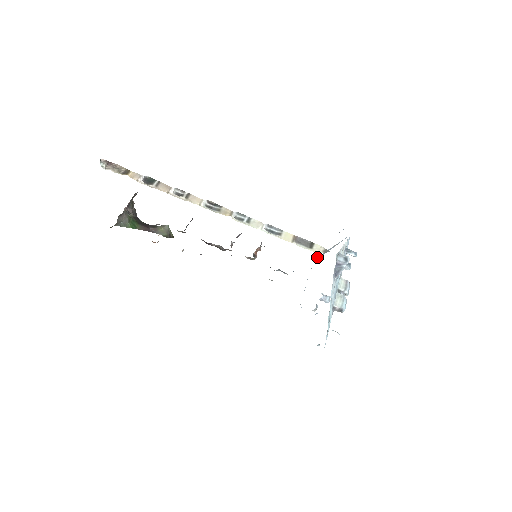
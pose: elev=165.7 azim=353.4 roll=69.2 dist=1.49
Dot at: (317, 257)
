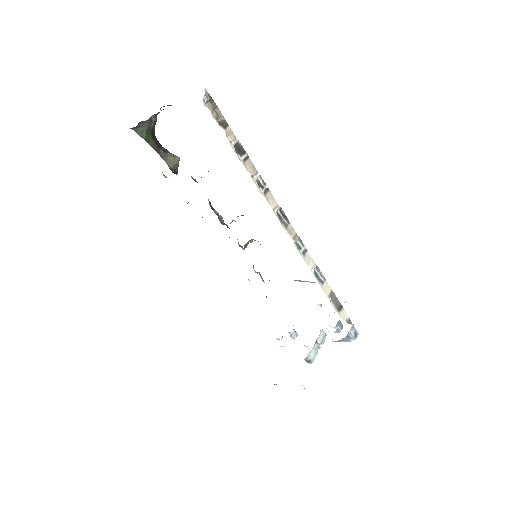
Dot at: occluded
